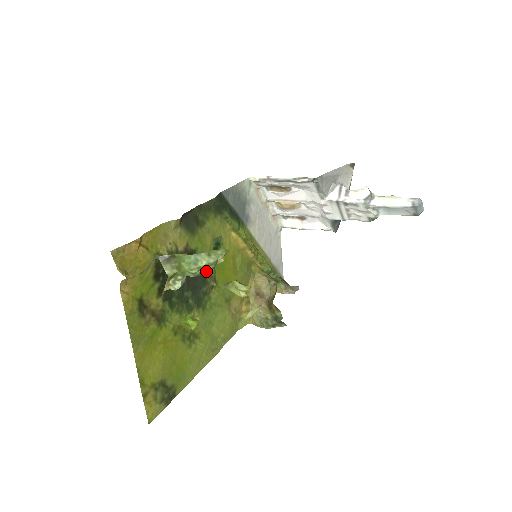
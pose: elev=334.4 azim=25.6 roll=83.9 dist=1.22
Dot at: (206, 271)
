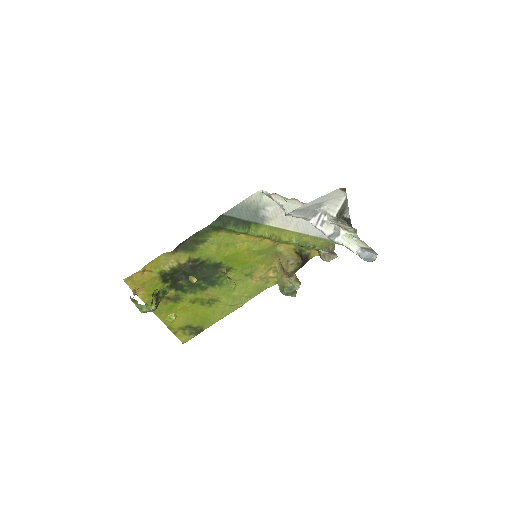
Dot at: (150, 311)
